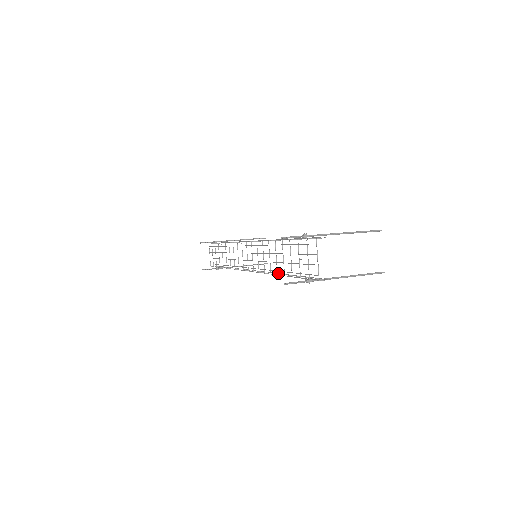
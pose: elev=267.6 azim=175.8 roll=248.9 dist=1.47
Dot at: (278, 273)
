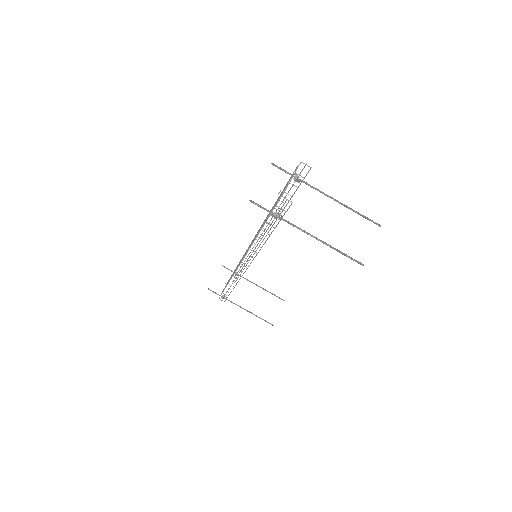
Dot at: (261, 247)
